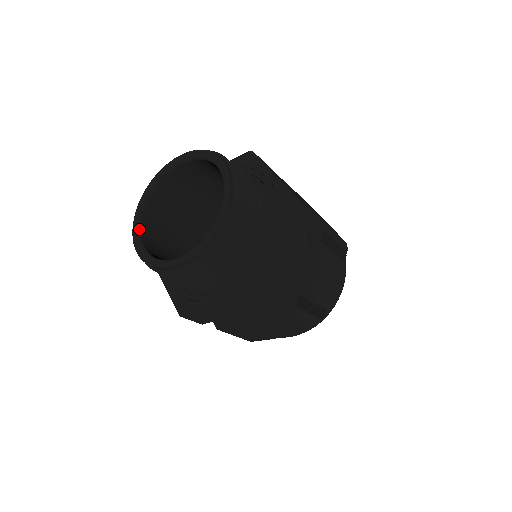
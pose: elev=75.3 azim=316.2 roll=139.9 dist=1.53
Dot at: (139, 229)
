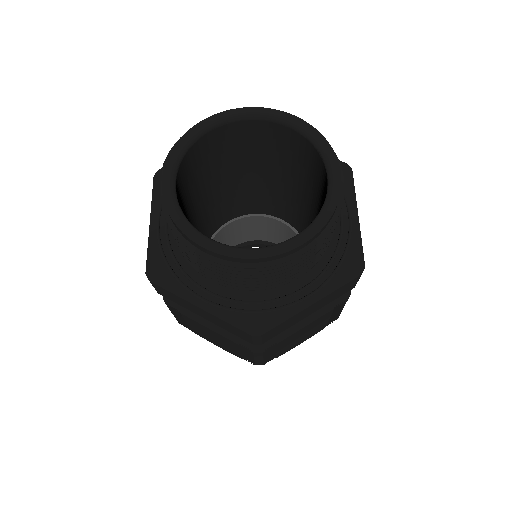
Dot at: (183, 153)
